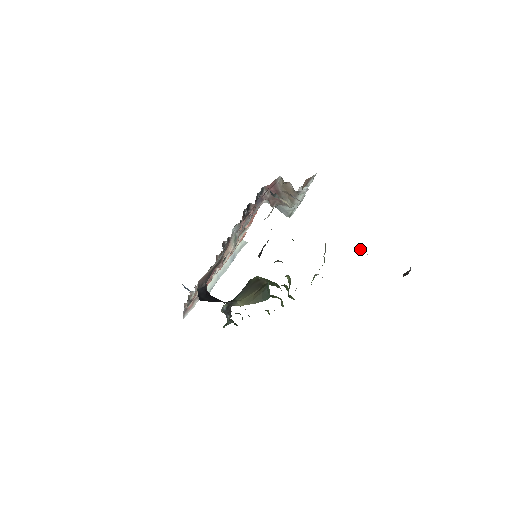
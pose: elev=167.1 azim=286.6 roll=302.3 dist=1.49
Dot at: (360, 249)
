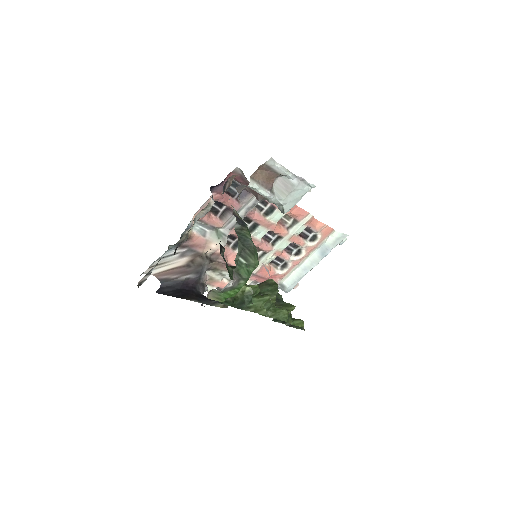
Dot at: occluded
